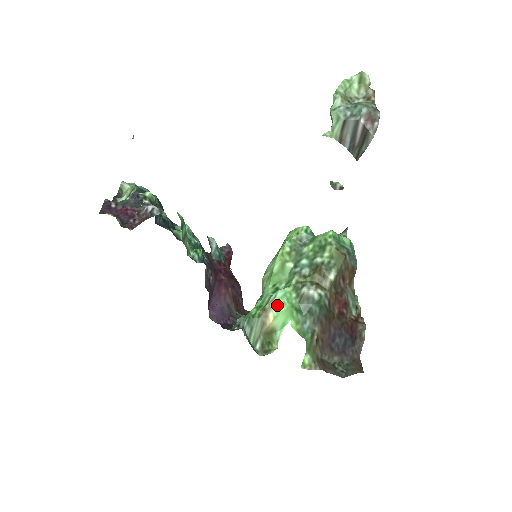
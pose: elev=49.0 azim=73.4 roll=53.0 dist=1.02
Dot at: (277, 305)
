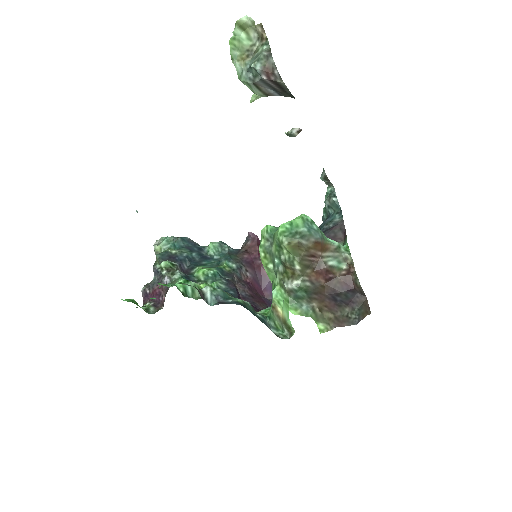
Dot at: (277, 302)
